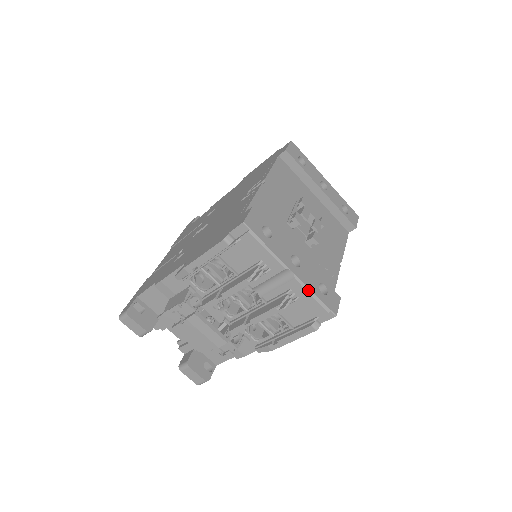
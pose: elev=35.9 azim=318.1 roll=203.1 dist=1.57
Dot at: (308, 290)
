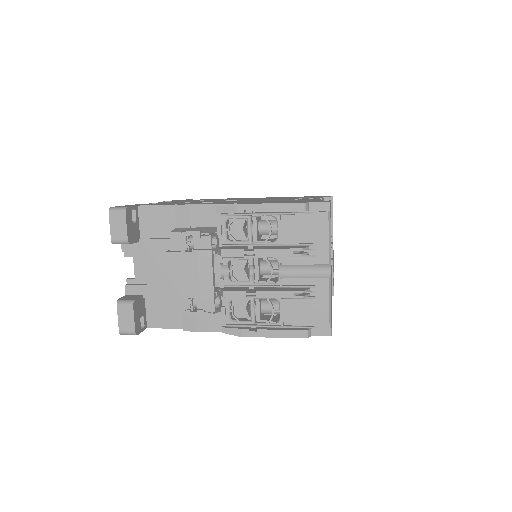
Dot at: (330, 296)
